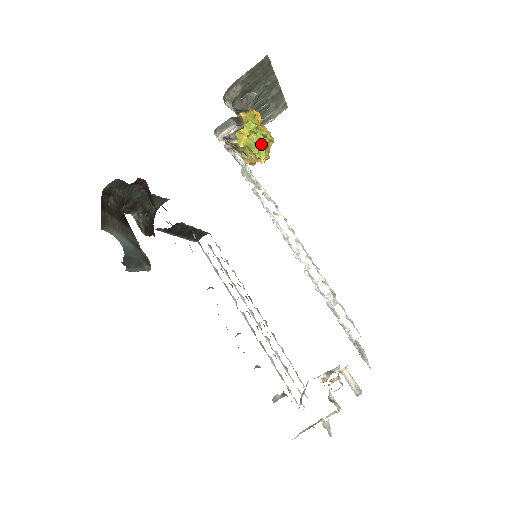
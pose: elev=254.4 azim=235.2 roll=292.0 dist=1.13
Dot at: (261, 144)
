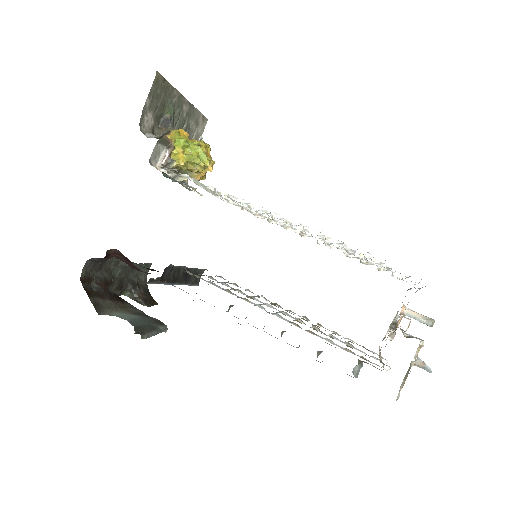
Dot at: (199, 153)
